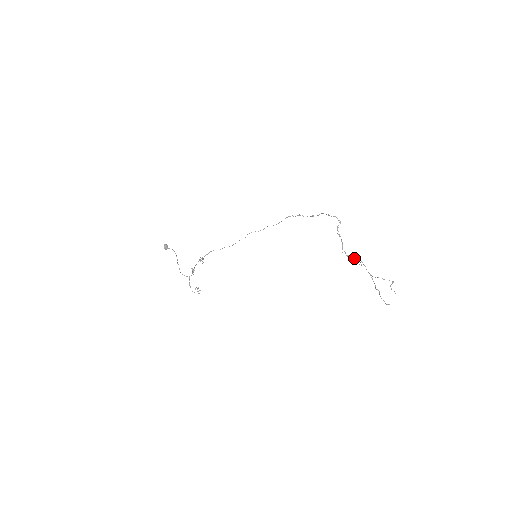
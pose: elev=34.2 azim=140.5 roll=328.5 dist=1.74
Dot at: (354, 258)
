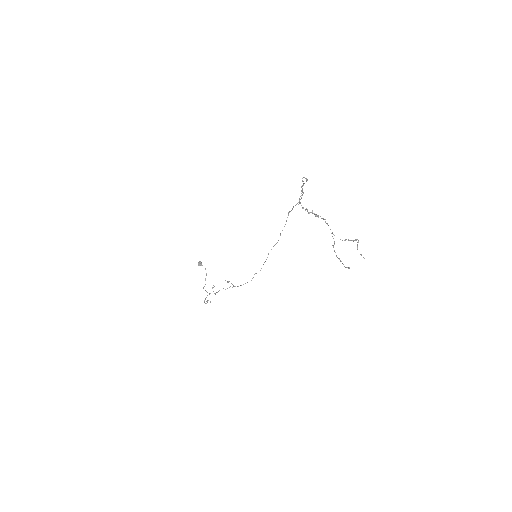
Dot at: (312, 211)
